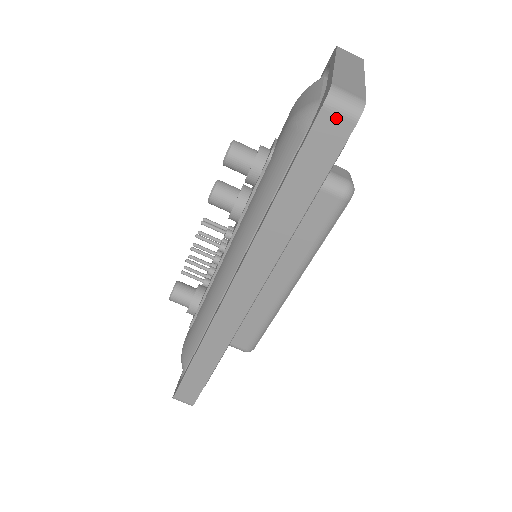
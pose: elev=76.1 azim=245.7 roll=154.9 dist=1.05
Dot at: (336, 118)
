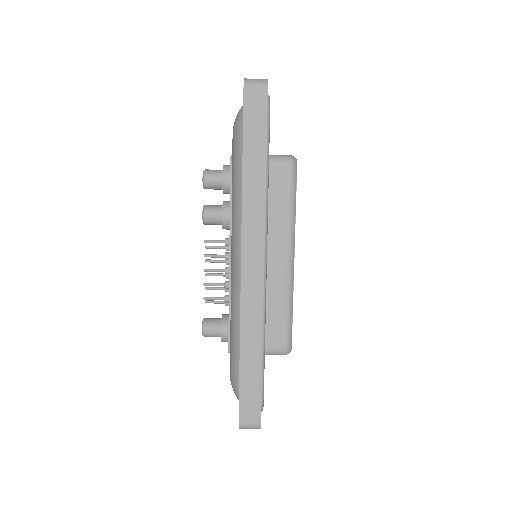
Dot at: (255, 90)
